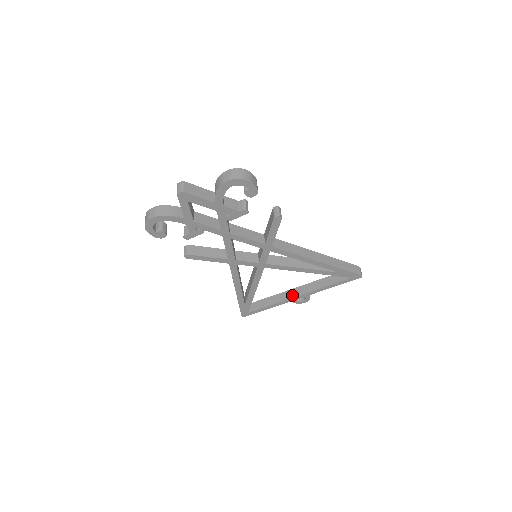
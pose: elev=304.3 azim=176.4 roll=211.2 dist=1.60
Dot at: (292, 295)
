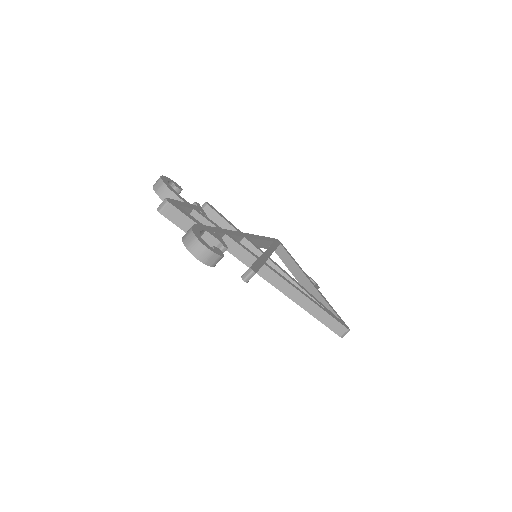
Dot at: (301, 281)
